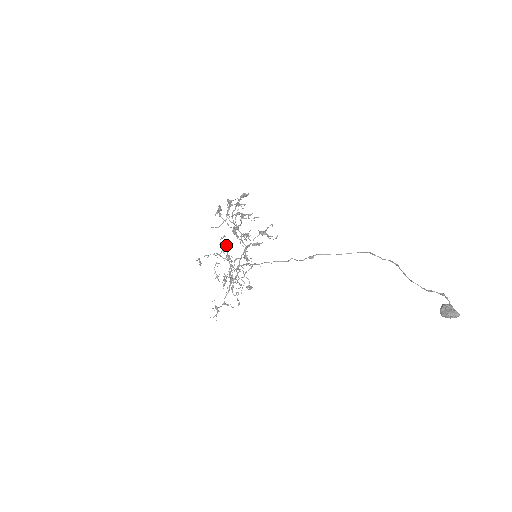
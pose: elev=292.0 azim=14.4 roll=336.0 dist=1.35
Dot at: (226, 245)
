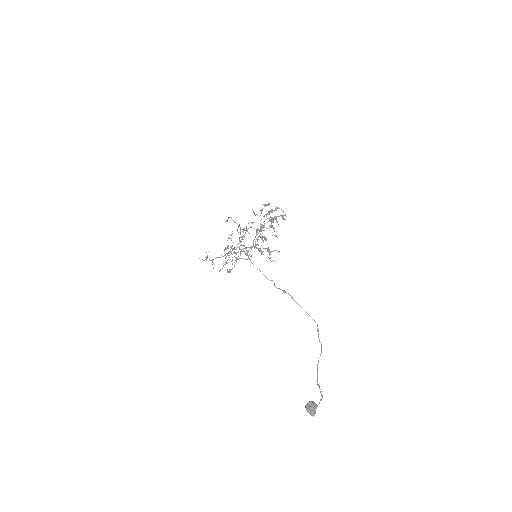
Dot at: (247, 230)
